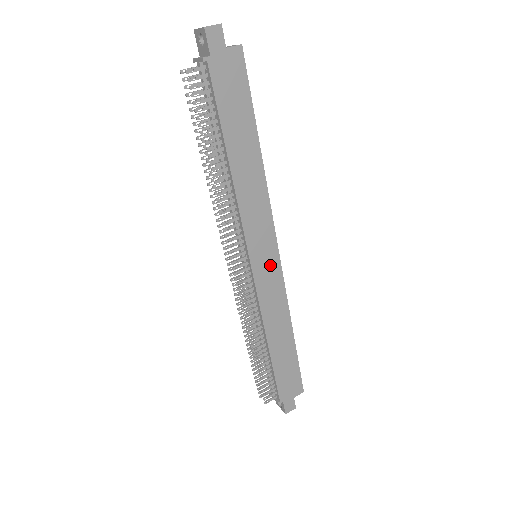
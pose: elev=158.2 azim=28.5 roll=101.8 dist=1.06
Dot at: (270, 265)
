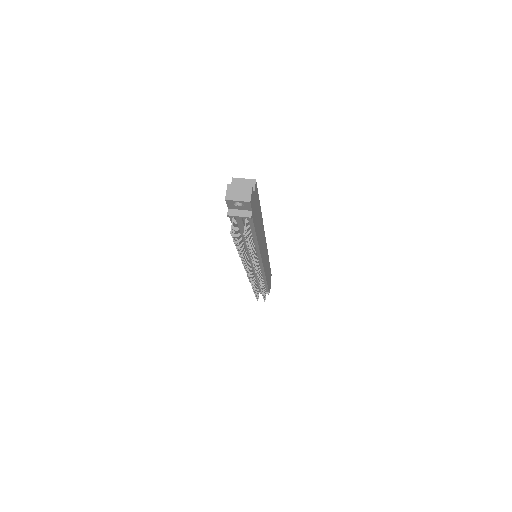
Dot at: (265, 253)
